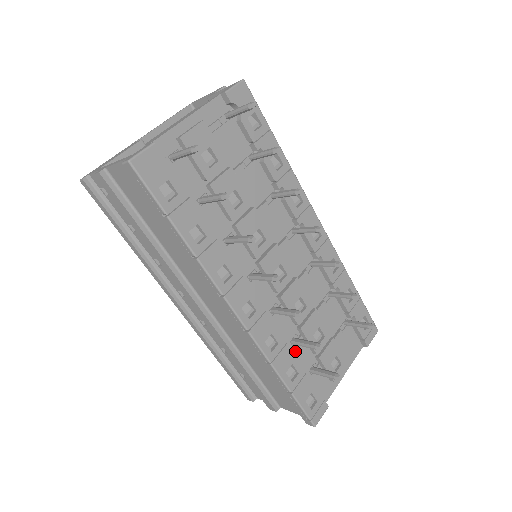
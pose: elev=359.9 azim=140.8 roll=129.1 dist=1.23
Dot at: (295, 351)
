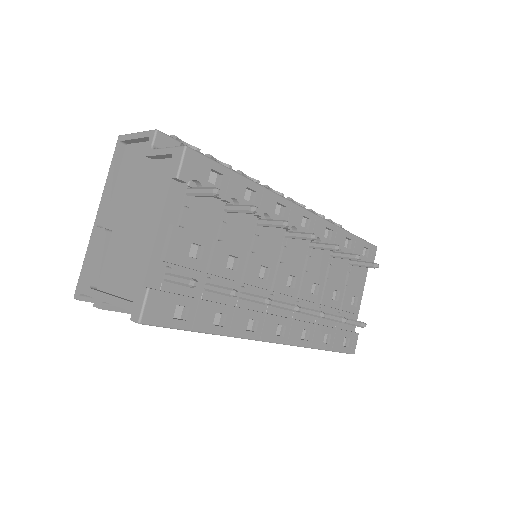
Dot at: (322, 319)
